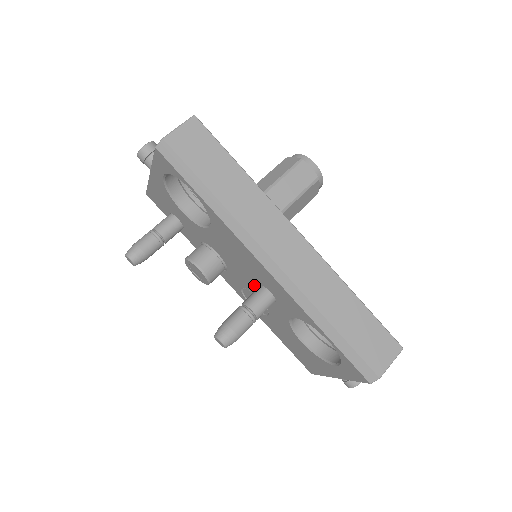
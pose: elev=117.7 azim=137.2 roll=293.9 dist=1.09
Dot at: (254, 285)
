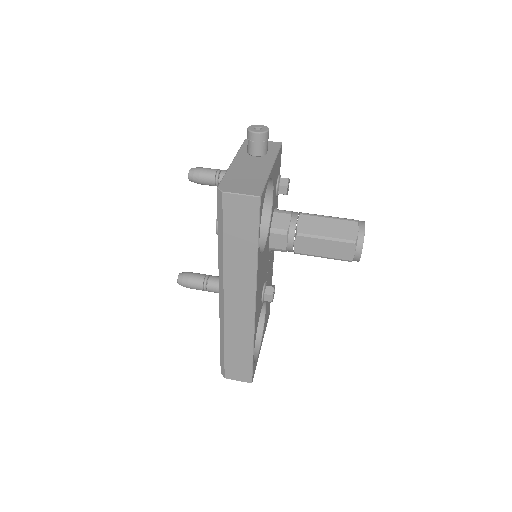
Dot at: occluded
